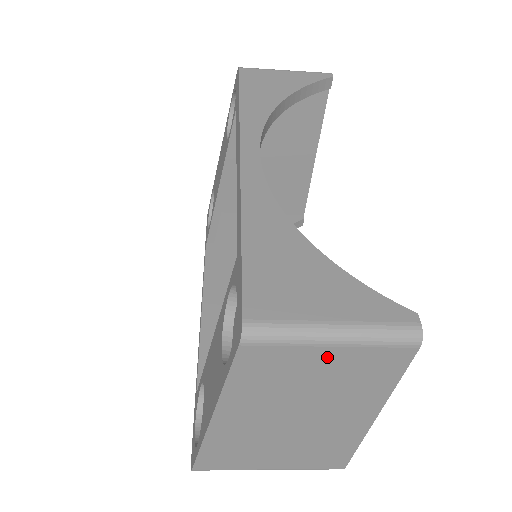
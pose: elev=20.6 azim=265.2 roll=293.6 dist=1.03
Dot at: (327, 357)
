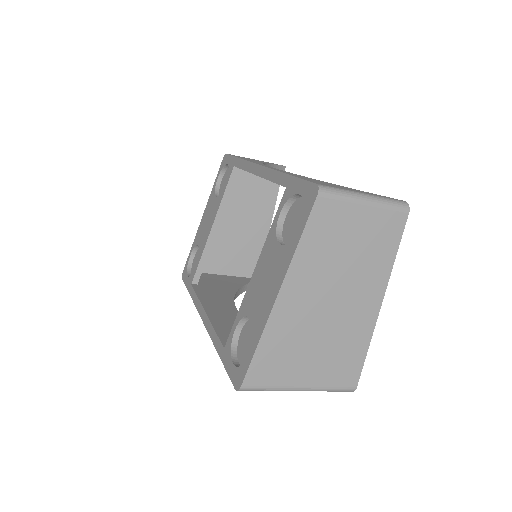
Dot at: (362, 217)
